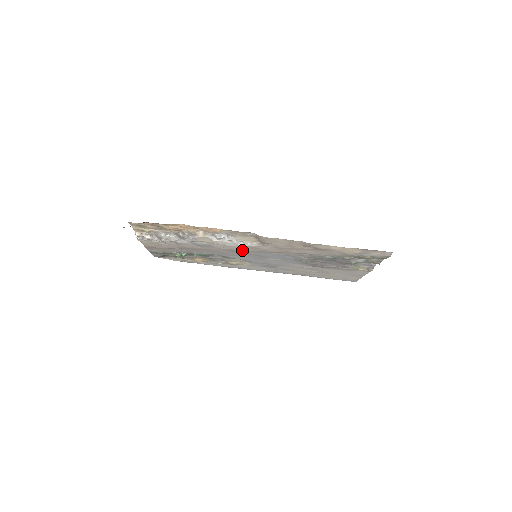
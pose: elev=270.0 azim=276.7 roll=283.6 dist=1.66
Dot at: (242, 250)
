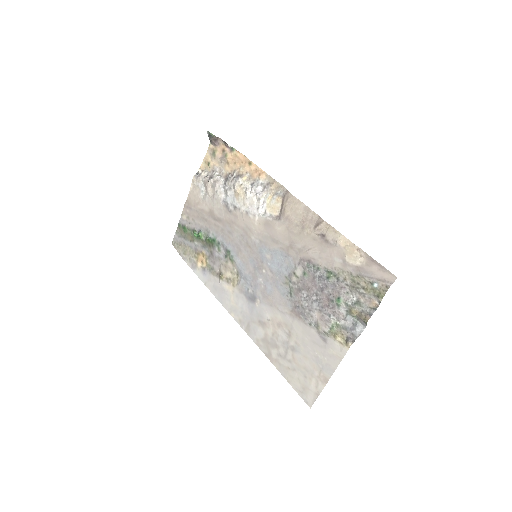
Dot at: (254, 230)
